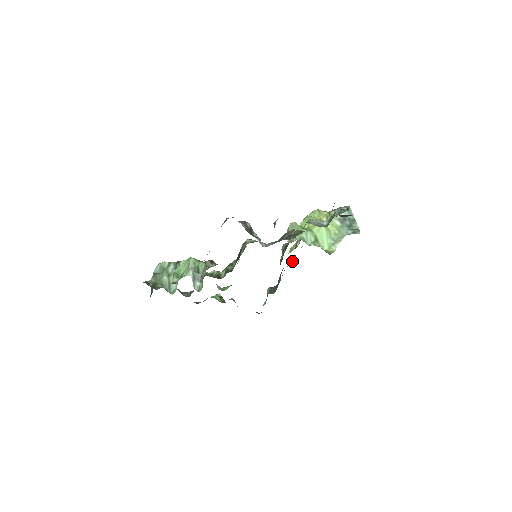
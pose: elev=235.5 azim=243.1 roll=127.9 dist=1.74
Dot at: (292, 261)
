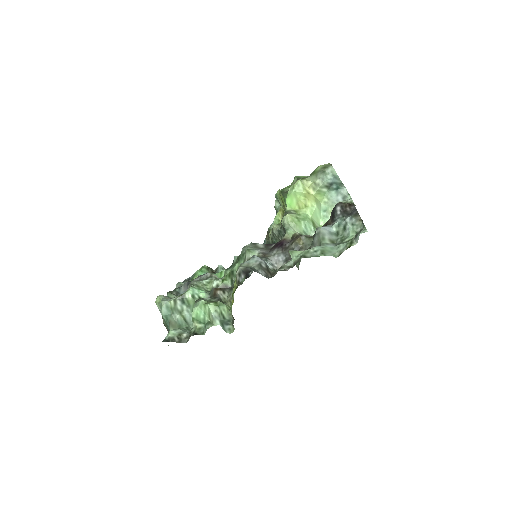
Dot at: occluded
